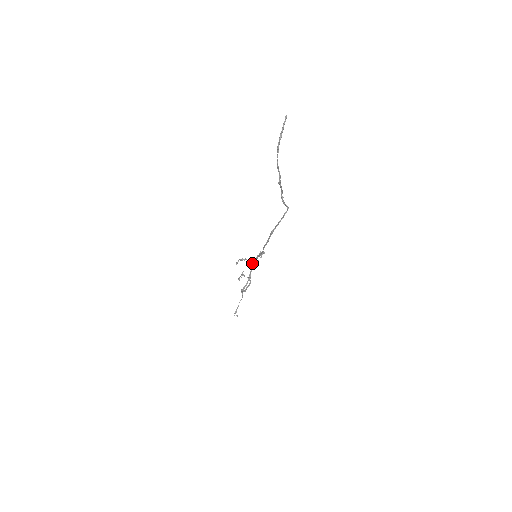
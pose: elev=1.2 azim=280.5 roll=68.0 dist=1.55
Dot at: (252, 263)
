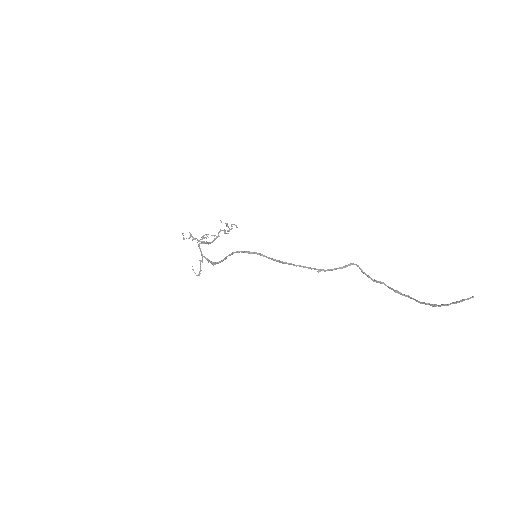
Dot at: occluded
